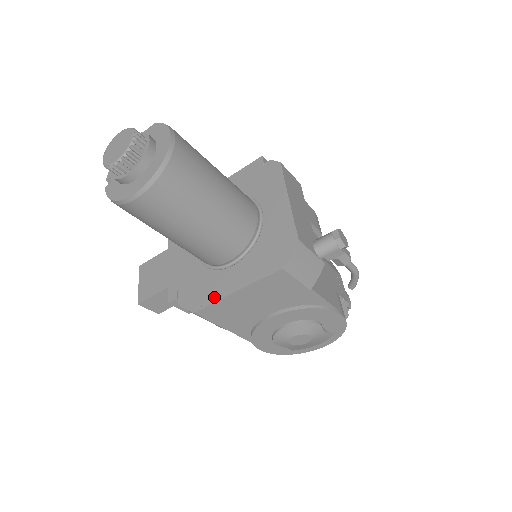
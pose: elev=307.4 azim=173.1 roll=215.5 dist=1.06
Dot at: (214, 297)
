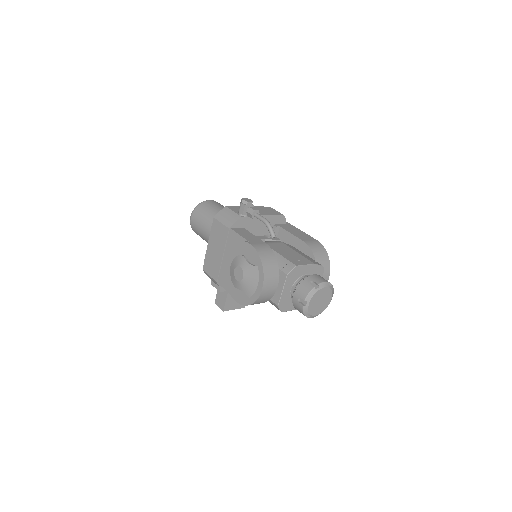
Dot at: occluded
